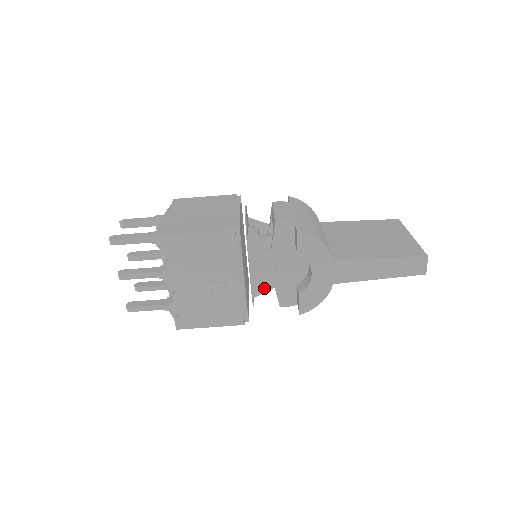
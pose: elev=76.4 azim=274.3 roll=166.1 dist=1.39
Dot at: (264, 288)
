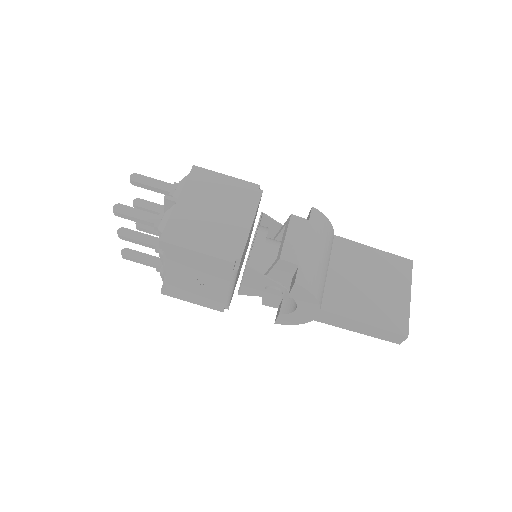
Dot at: (251, 293)
